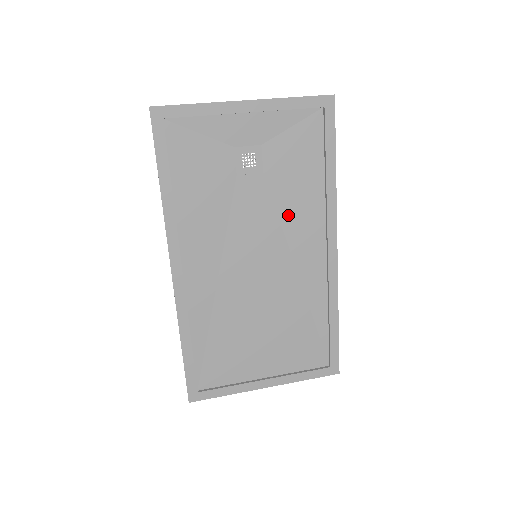
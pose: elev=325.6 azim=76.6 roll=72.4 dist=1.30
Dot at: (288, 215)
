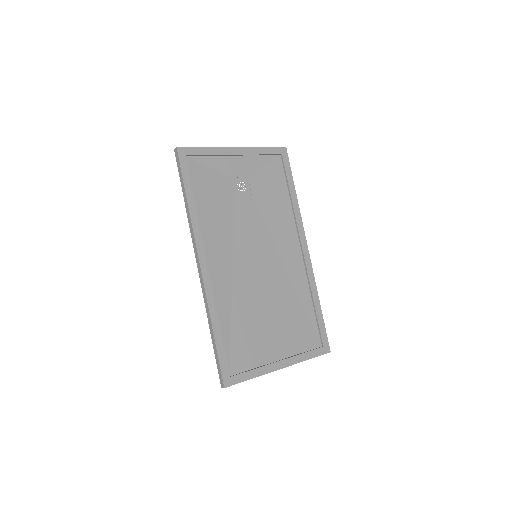
Dot at: (272, 225)
